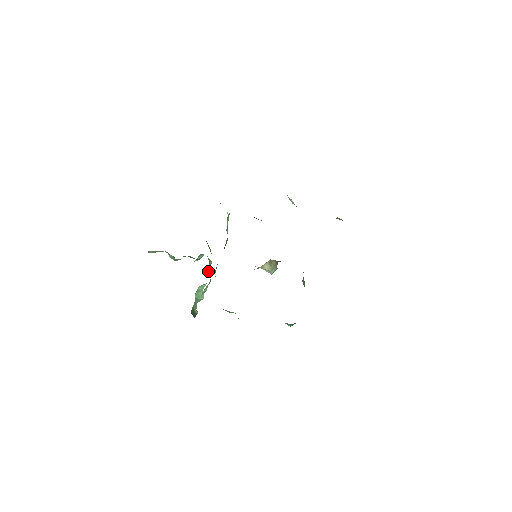
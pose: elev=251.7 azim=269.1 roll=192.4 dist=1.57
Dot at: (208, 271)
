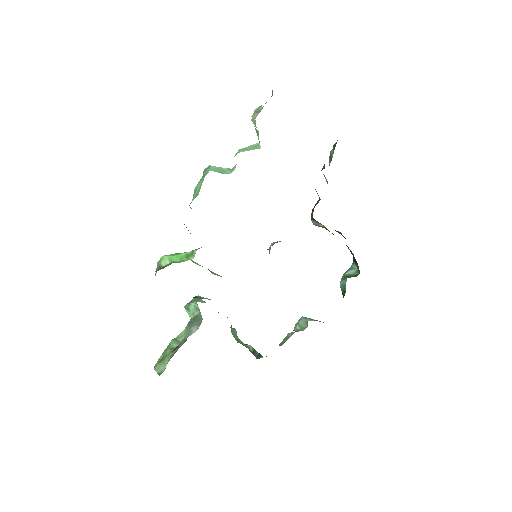
Dot at: occluded
